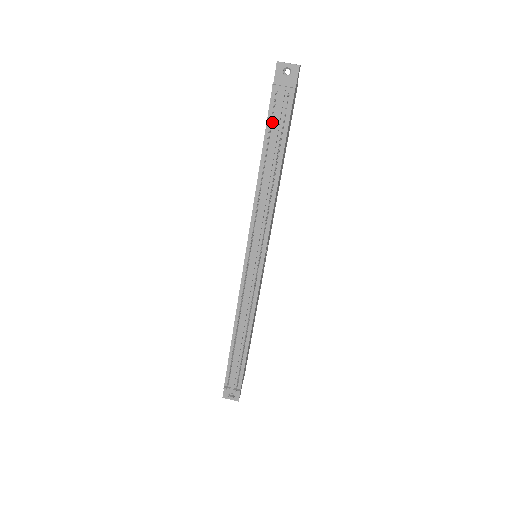
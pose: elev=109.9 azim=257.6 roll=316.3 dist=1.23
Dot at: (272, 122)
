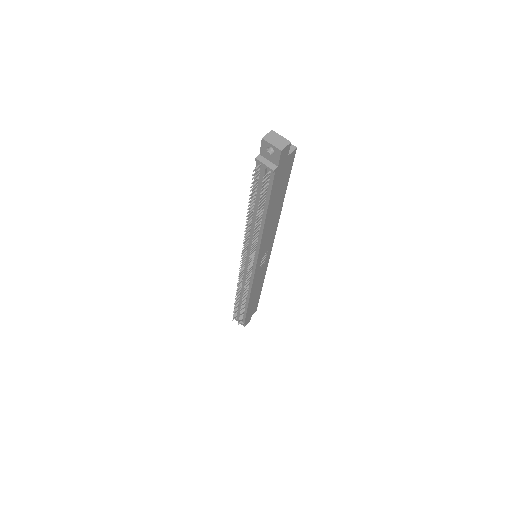
Dot at: (258, 183)
